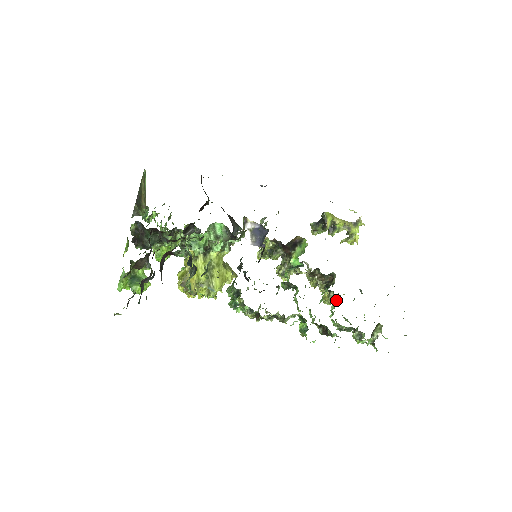
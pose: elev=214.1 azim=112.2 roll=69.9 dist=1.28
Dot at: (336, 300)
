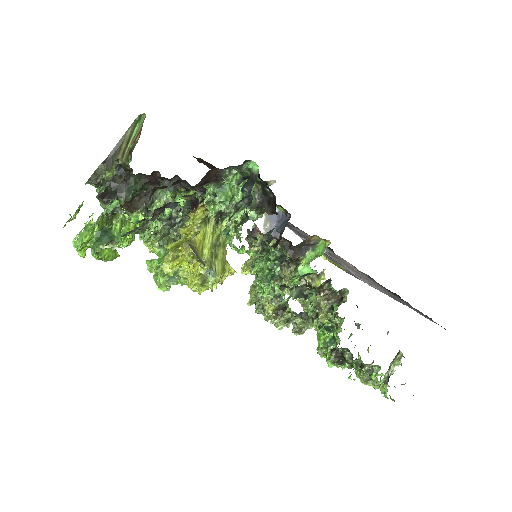
Dot at: (340, 327)
